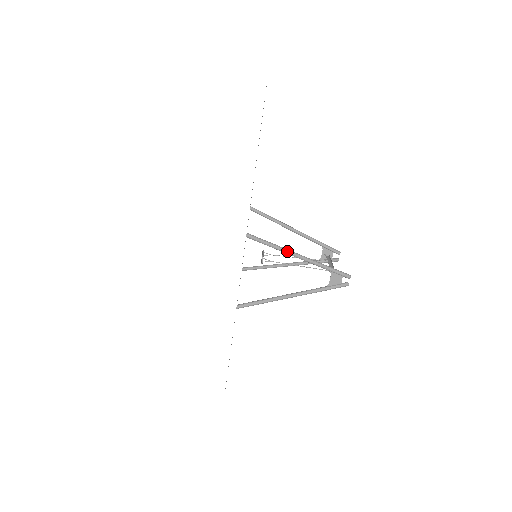
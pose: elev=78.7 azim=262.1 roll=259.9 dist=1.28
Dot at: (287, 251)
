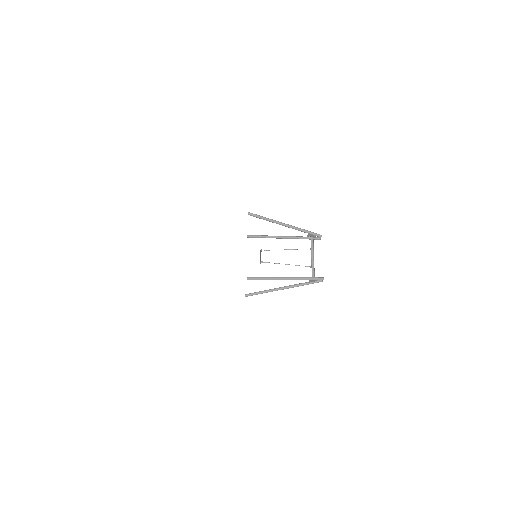
Dot at: occluded
